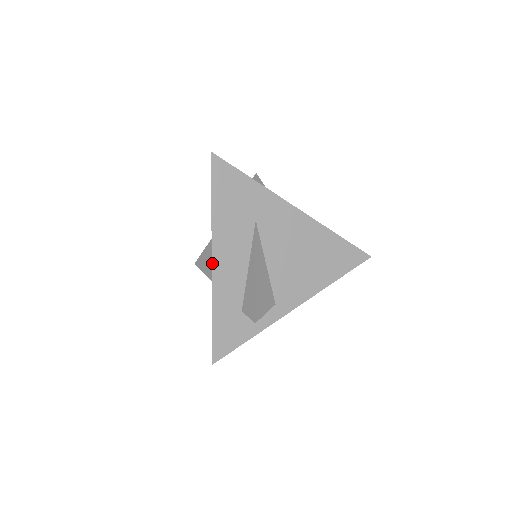
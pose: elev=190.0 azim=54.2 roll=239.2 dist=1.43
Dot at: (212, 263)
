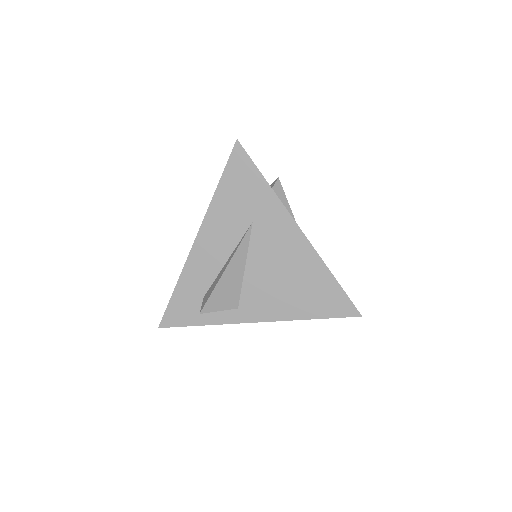
Dot at: (195, 241)
